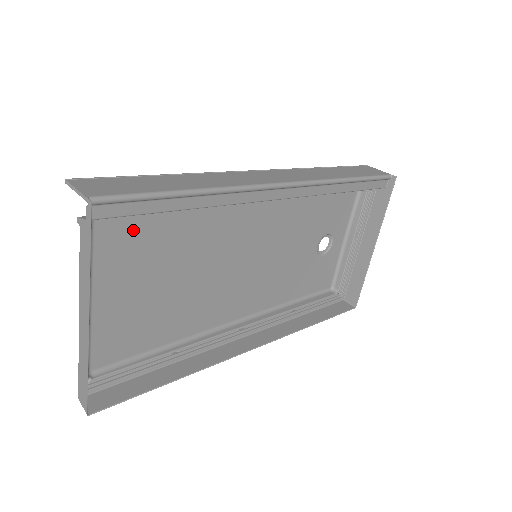
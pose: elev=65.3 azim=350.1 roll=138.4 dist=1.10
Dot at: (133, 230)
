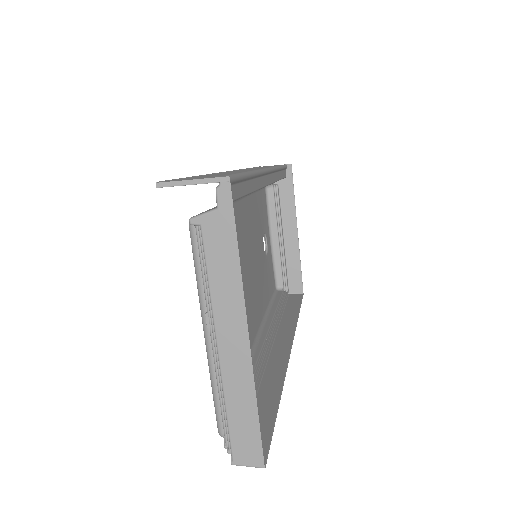
Dot at: occluded
